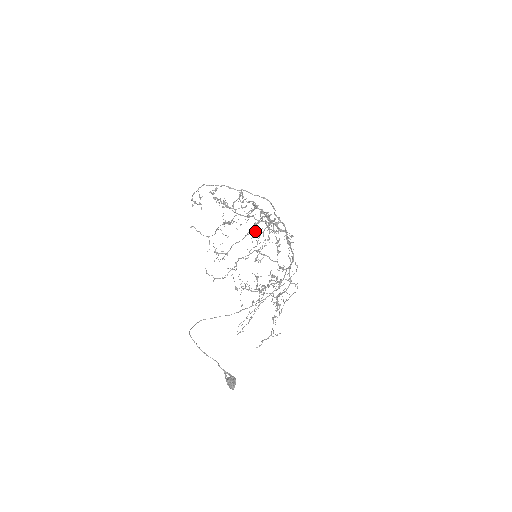
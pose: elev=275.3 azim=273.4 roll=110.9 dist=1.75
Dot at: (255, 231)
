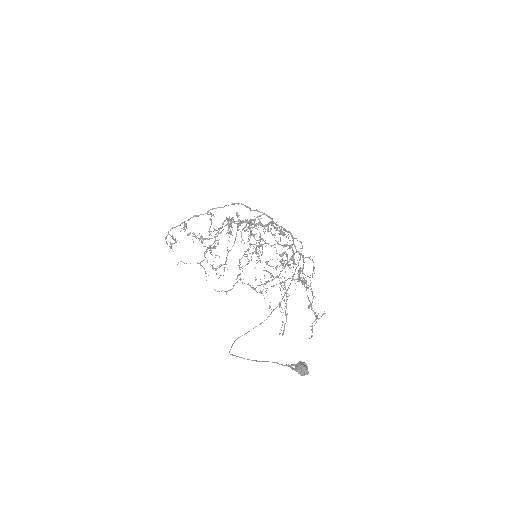
Dot at: (241, 233)
